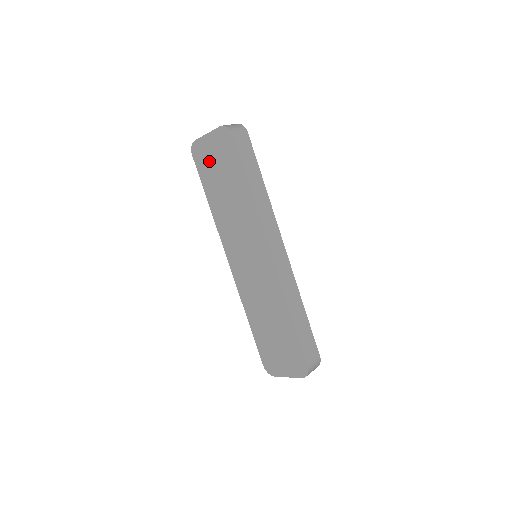
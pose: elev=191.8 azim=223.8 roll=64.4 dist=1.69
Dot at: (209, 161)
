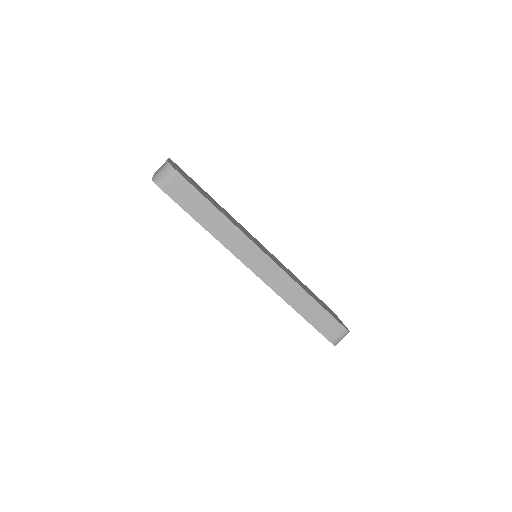
Dot at: occluded
